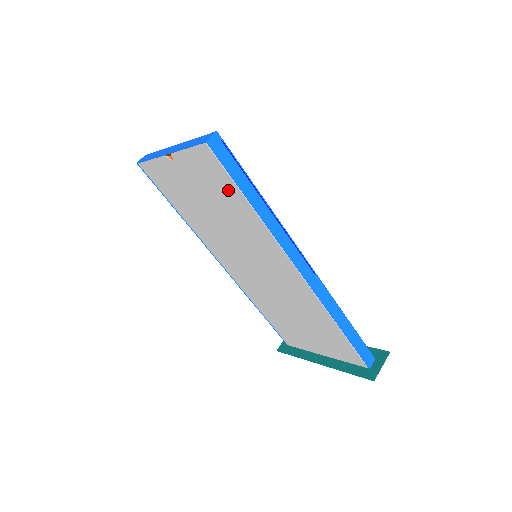
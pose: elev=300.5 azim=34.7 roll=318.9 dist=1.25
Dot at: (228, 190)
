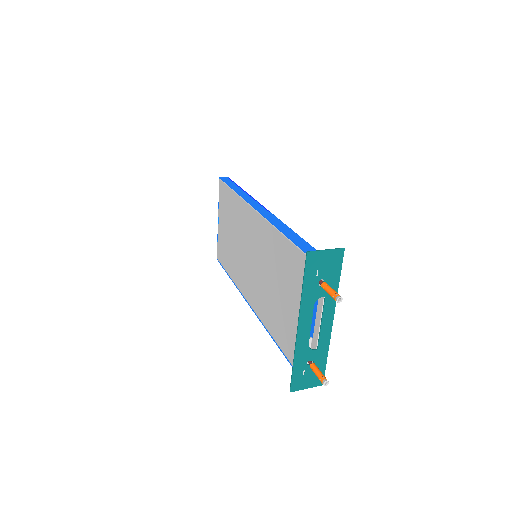
Dot at: (229, 198)
